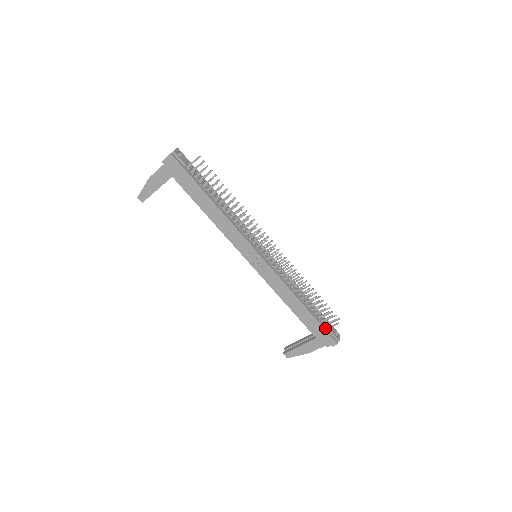
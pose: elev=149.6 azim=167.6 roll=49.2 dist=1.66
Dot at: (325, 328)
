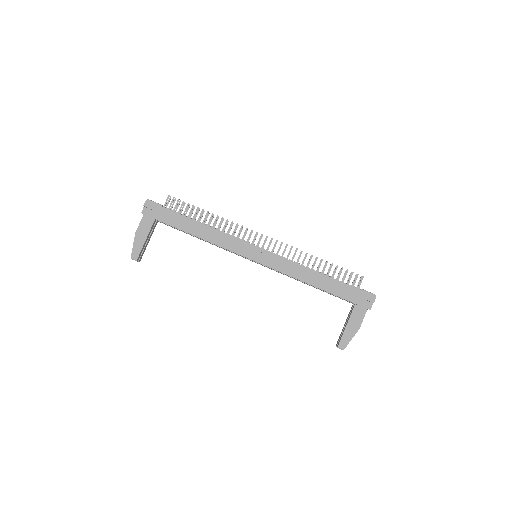
Dot at: (355, 288)
